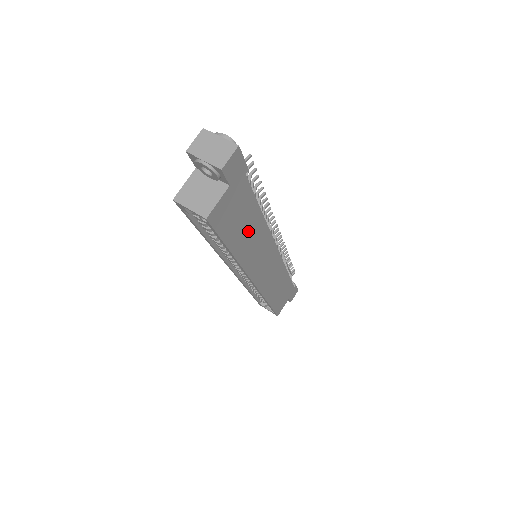
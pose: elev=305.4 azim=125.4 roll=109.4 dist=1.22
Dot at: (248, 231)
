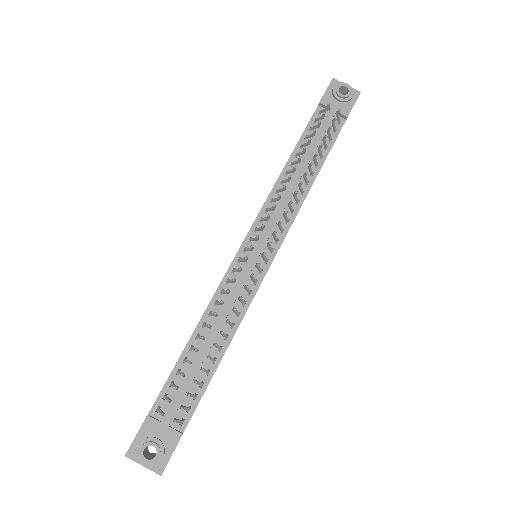
Dot at: occluded
